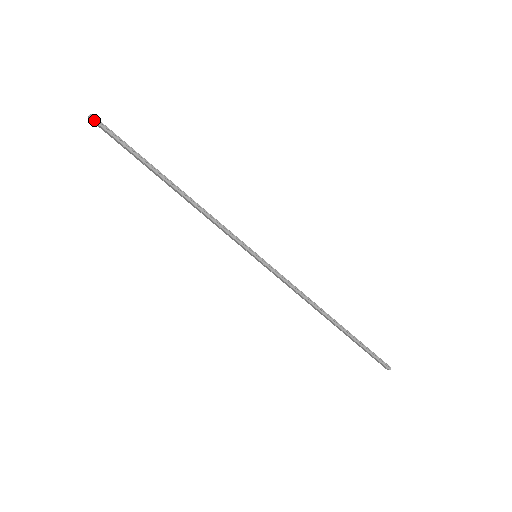
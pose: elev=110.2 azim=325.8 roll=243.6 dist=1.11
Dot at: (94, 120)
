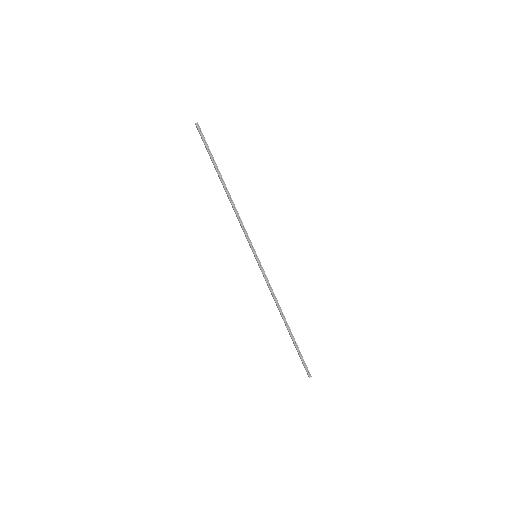
Dot at: (197, 127)
